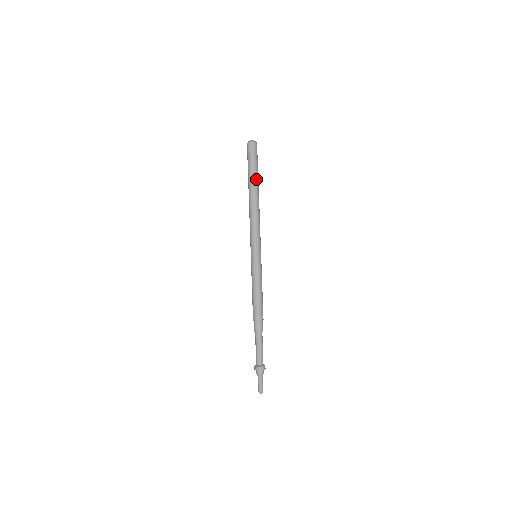
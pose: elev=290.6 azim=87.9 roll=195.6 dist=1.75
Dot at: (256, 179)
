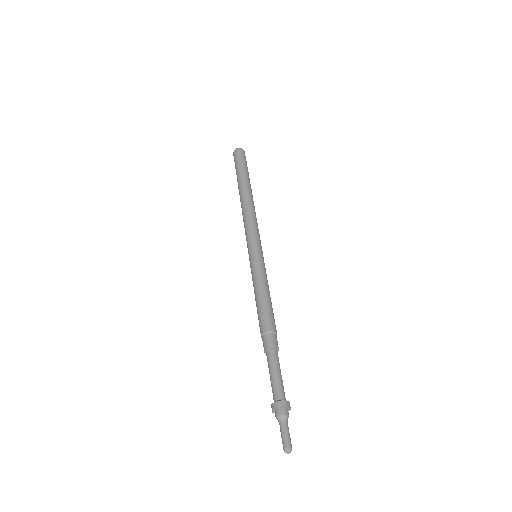
Dot at: (247, 179)
